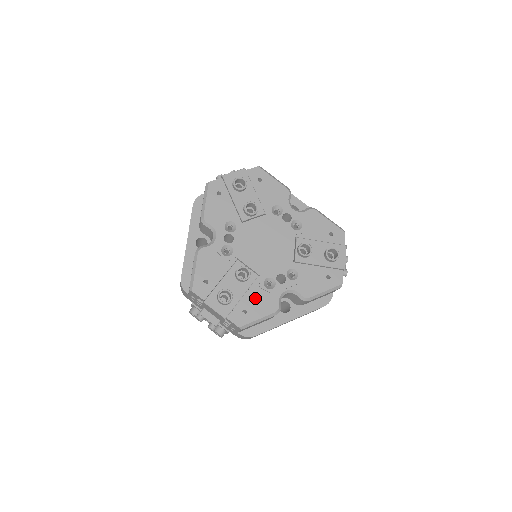
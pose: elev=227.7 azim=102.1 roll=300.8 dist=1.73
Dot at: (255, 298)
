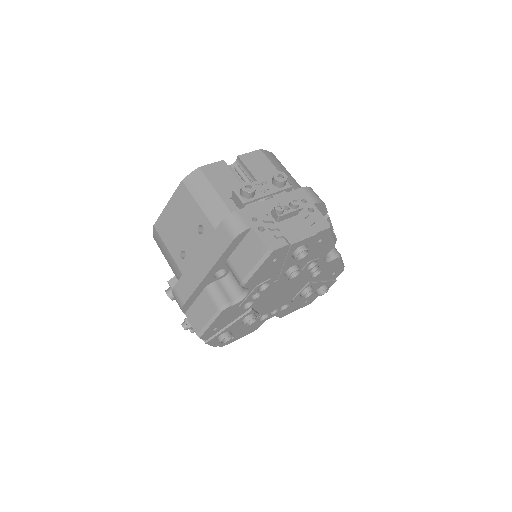
Dot at: (246, 328)
